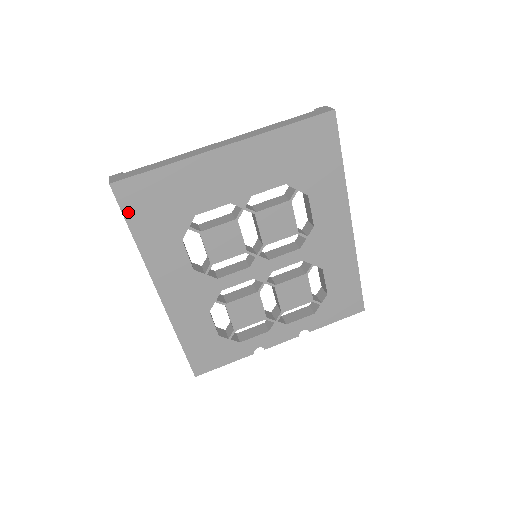
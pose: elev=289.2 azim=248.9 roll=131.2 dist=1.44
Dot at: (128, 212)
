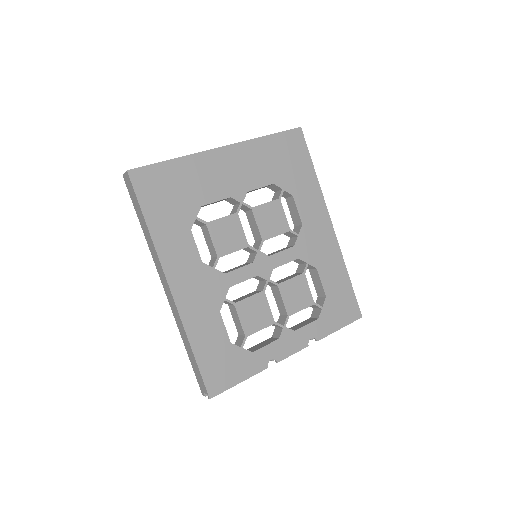
Dot at: (142, 198)
